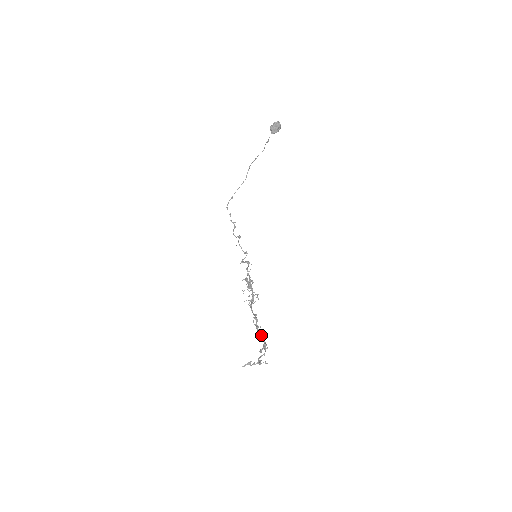
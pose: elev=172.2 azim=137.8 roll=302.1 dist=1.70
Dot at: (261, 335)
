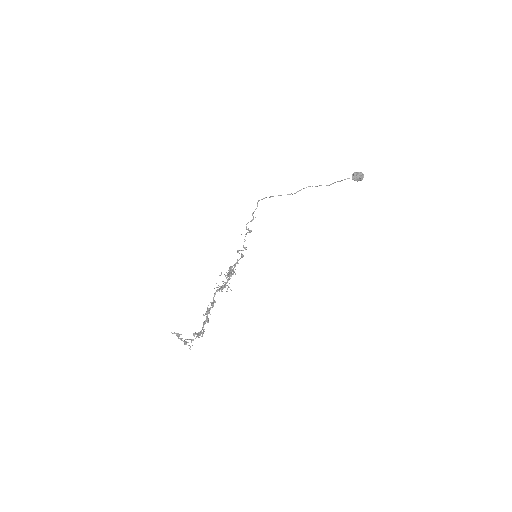
Dot at: (208, 321)
